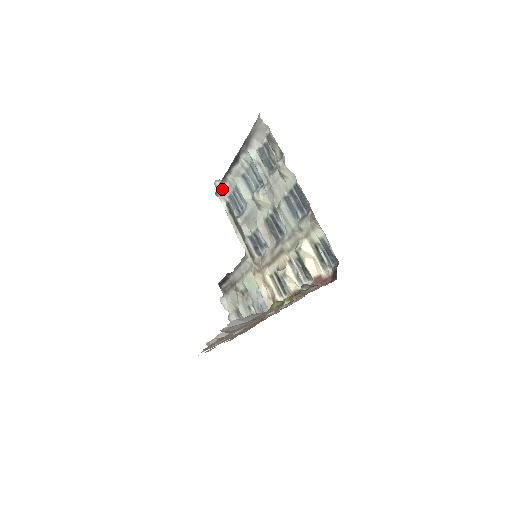
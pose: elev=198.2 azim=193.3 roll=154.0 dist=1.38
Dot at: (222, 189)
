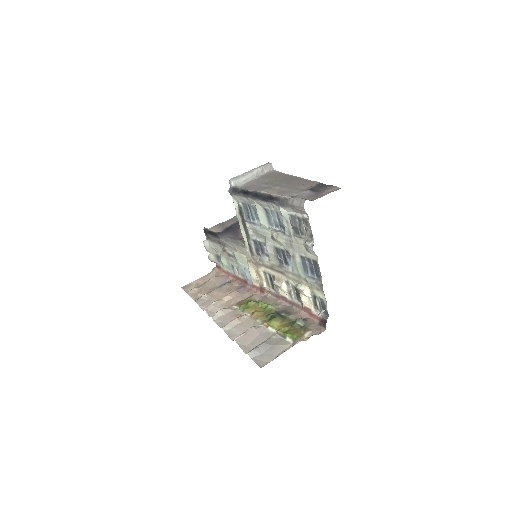
Dot at: (238, 197)
